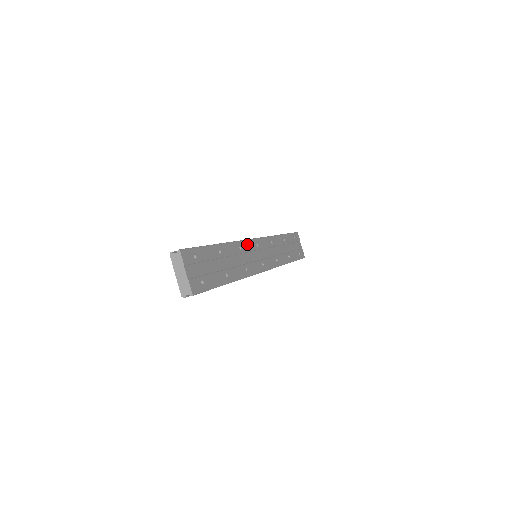
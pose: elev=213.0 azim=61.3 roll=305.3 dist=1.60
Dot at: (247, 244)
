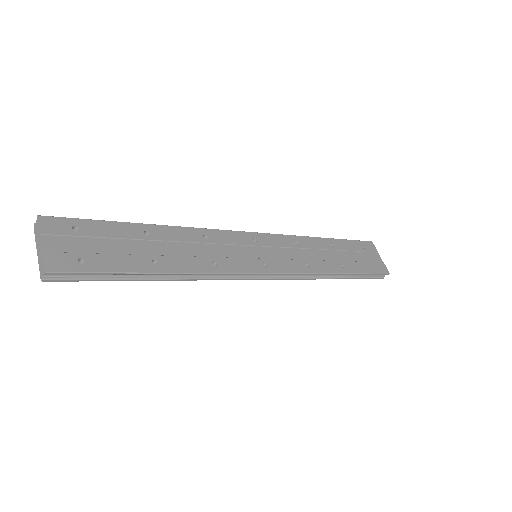
Dot at: (226, 235)
